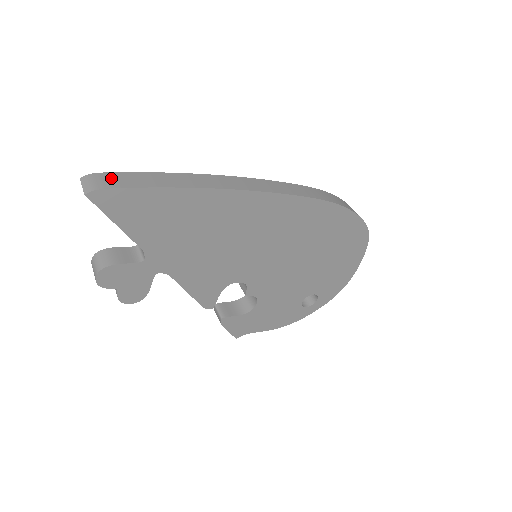
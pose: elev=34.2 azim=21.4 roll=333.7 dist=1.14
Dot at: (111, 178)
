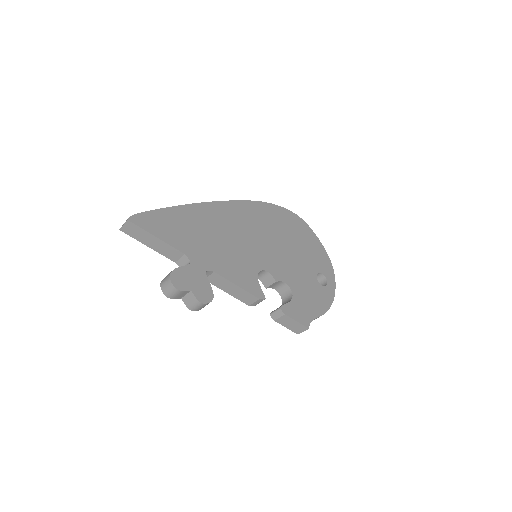
Dot at: occluded
